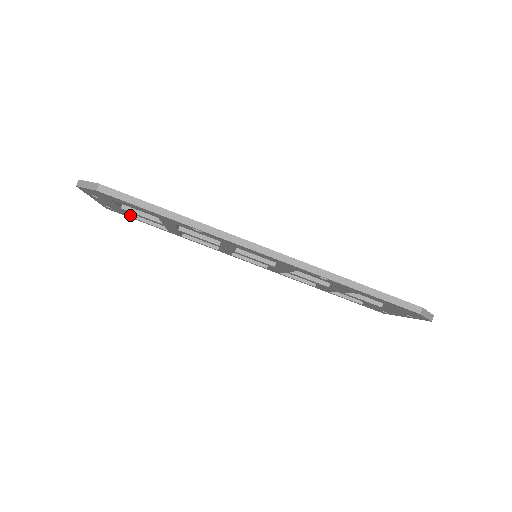
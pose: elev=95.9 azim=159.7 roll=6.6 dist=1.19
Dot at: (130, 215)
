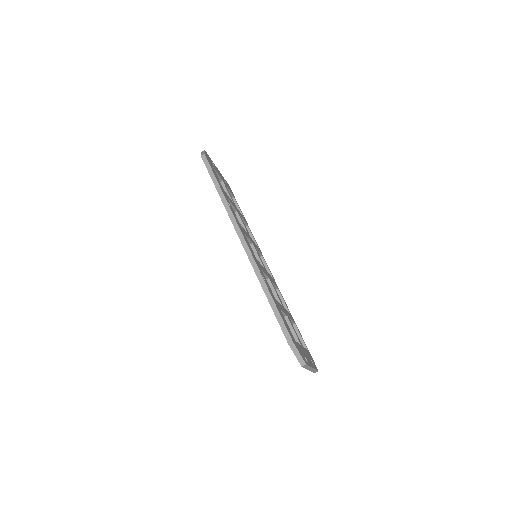
Dot at: occluded
